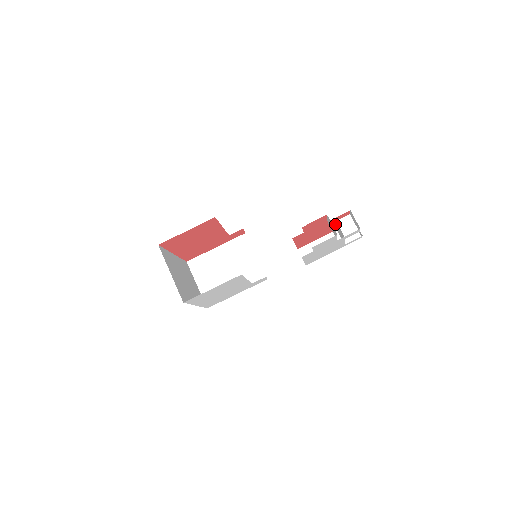
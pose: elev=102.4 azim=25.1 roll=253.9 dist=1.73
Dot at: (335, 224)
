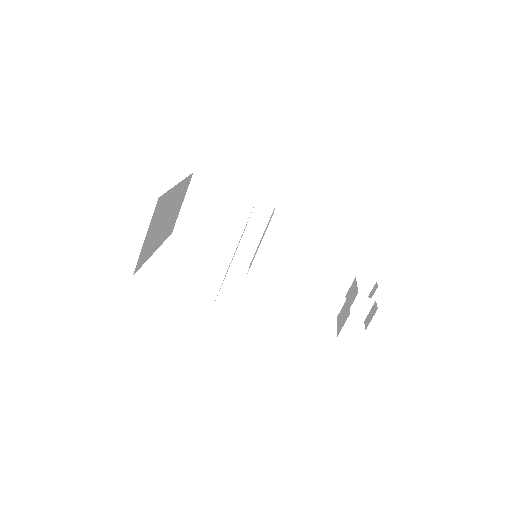
Dot at: occluded
